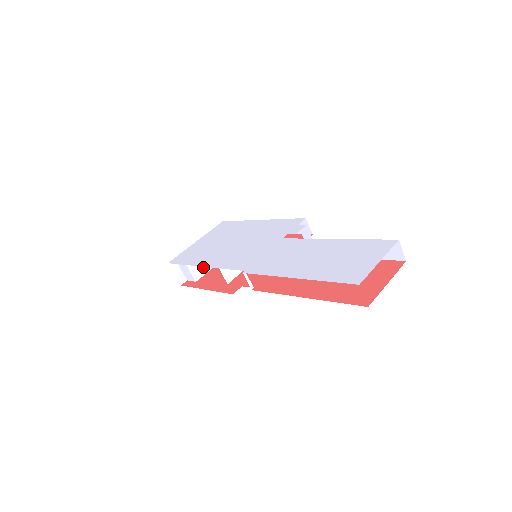
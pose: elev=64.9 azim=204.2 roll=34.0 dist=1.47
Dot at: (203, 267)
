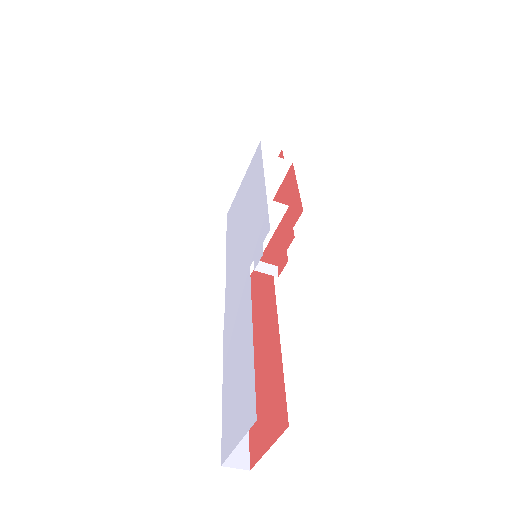
Dot at: occluded
